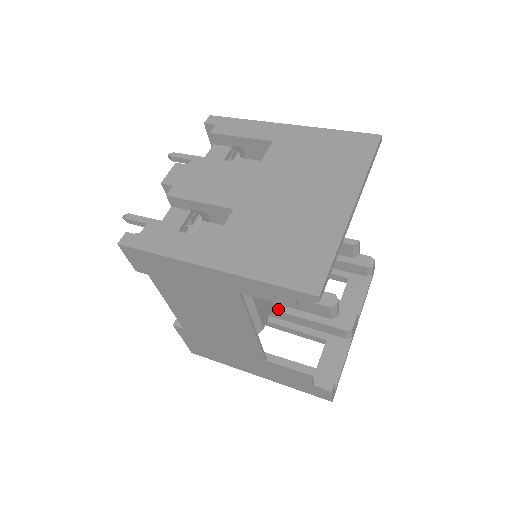
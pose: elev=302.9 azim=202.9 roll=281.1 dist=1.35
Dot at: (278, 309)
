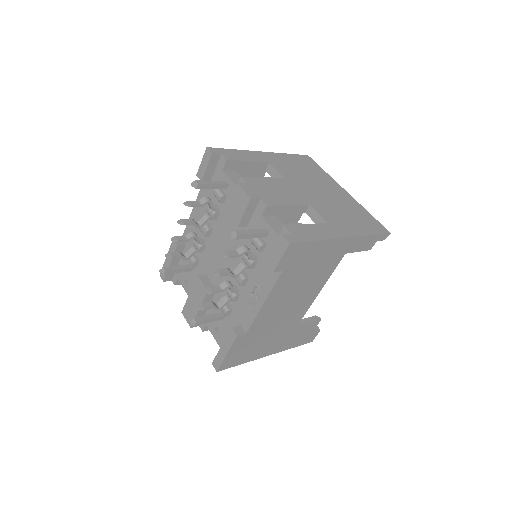
Dot at: occluded
